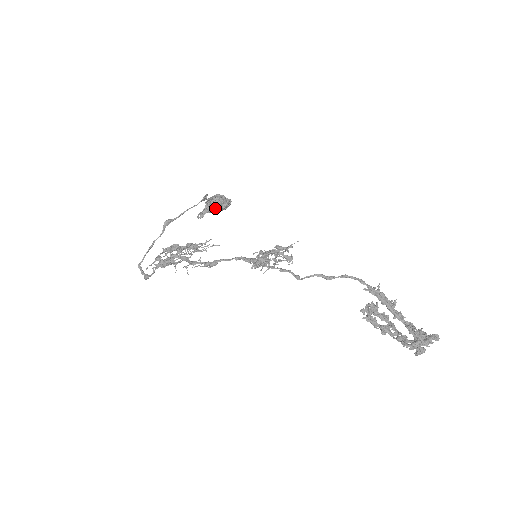
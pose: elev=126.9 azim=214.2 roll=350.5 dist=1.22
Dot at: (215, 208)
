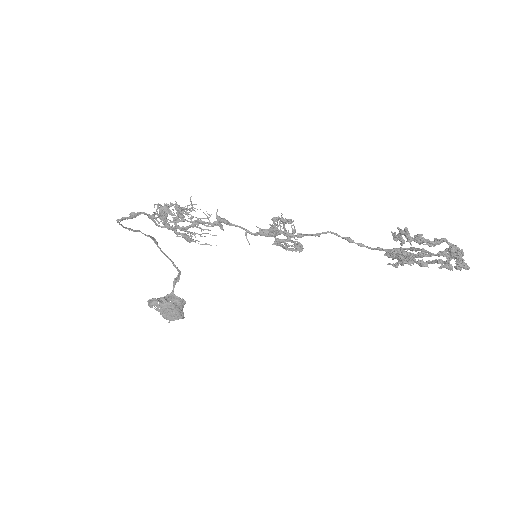
Dot at: (173, 302)
